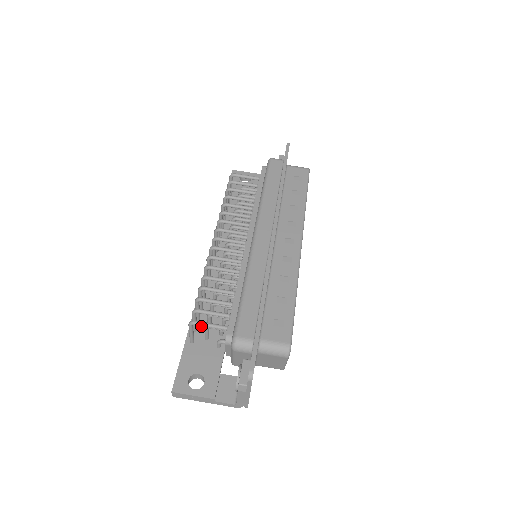
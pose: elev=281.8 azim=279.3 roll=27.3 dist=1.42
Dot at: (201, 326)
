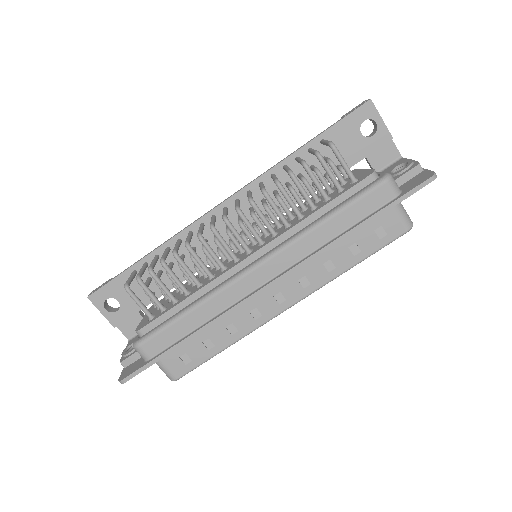
Dot at: occluded
